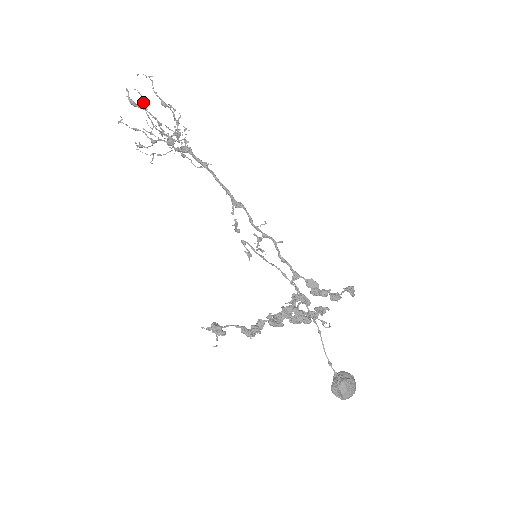
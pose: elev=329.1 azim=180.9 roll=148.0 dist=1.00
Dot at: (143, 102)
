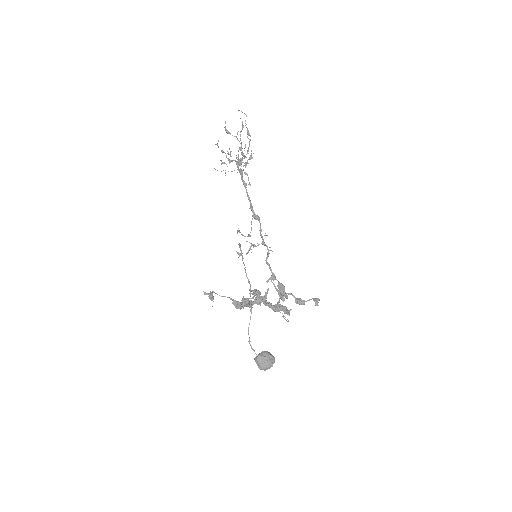
Dot at: occluded
